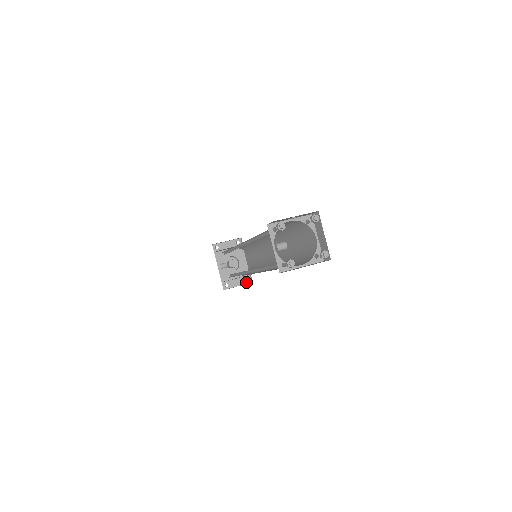
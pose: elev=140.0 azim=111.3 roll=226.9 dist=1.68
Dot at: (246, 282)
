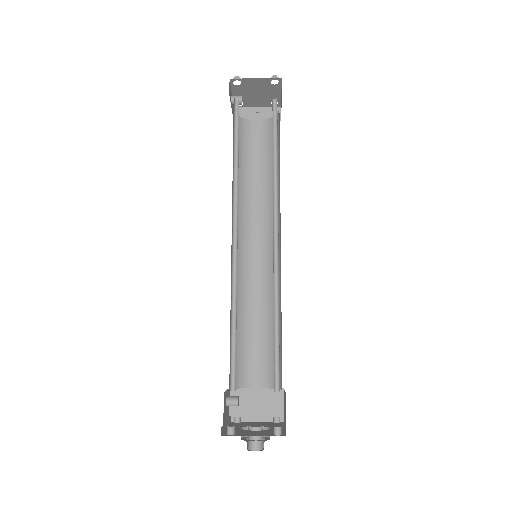
Dot at: occluded
